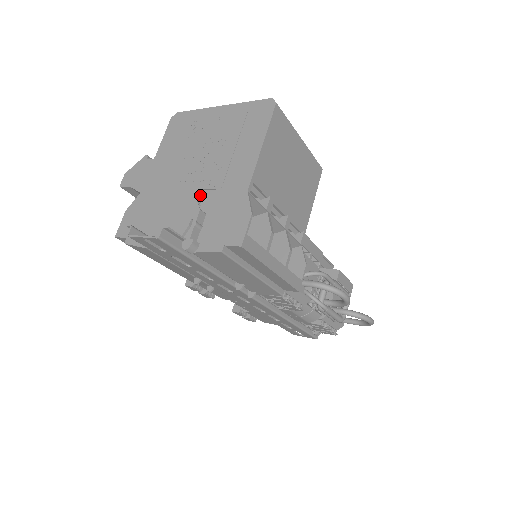
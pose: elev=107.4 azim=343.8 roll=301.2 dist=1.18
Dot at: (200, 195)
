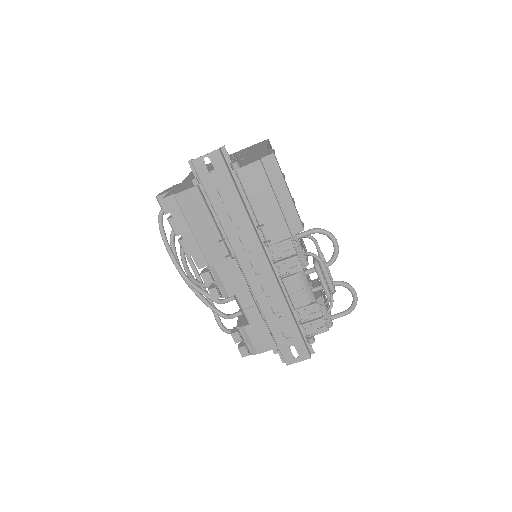
Dot at: occluded
